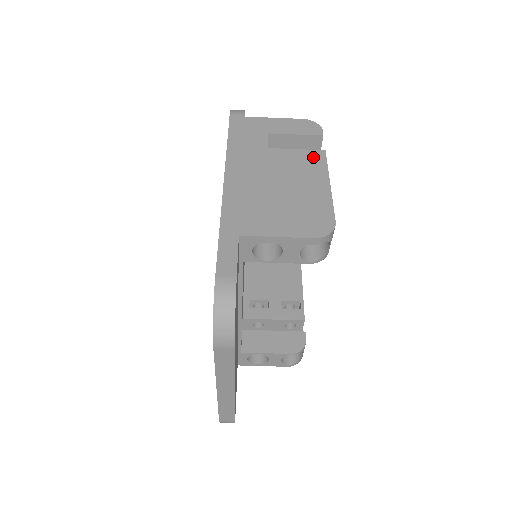
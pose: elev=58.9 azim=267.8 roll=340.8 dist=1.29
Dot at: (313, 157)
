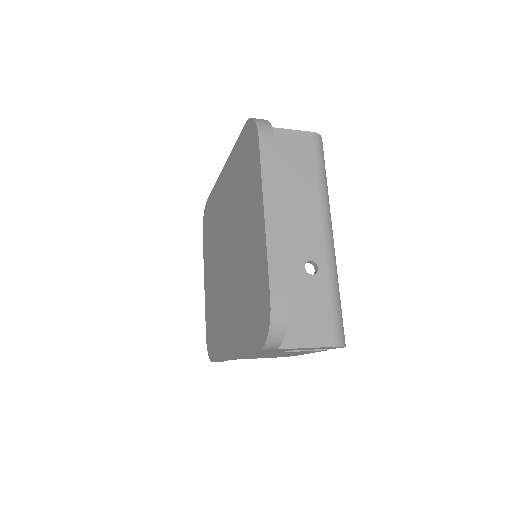
Dot at: occluded
